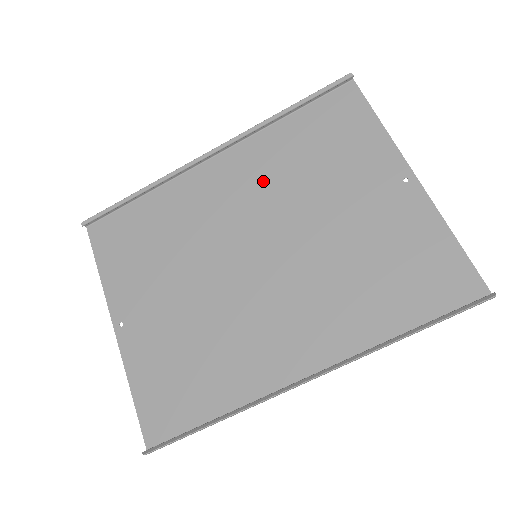
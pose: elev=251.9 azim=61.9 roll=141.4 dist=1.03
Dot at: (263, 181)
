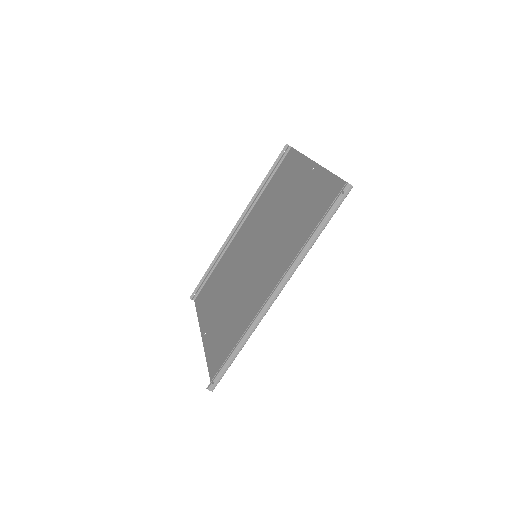
Dot at: (259, 220)
